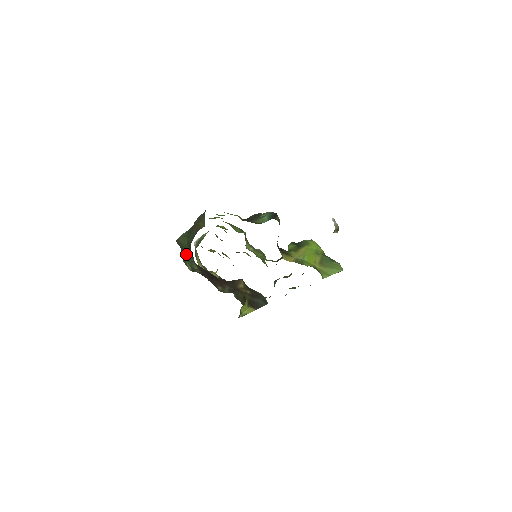
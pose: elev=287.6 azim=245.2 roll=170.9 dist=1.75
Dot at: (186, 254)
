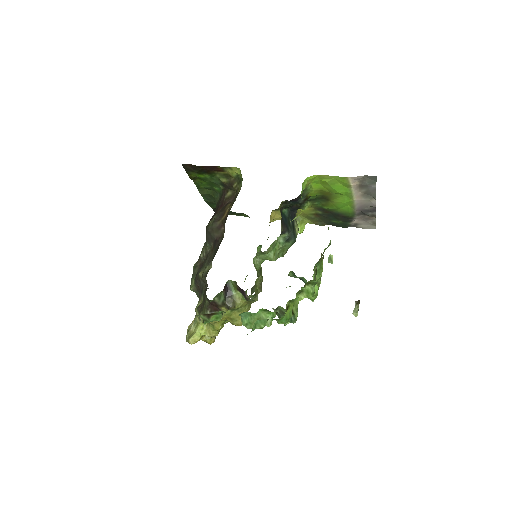
Dot at: occluded
